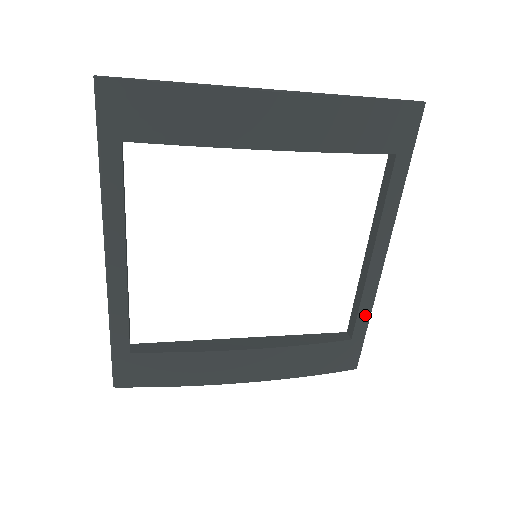
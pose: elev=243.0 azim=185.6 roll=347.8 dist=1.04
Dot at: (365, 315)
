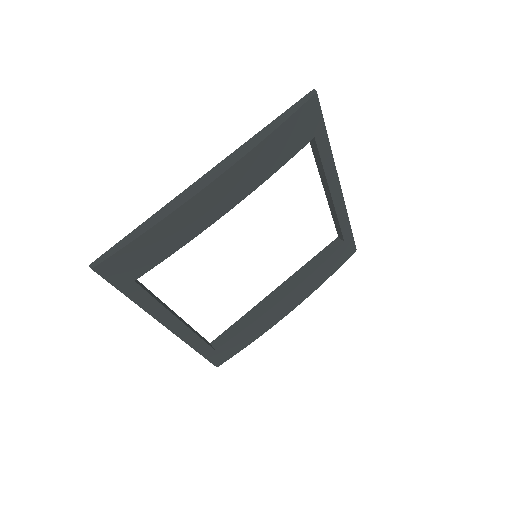
Dot at: (346, 225)
